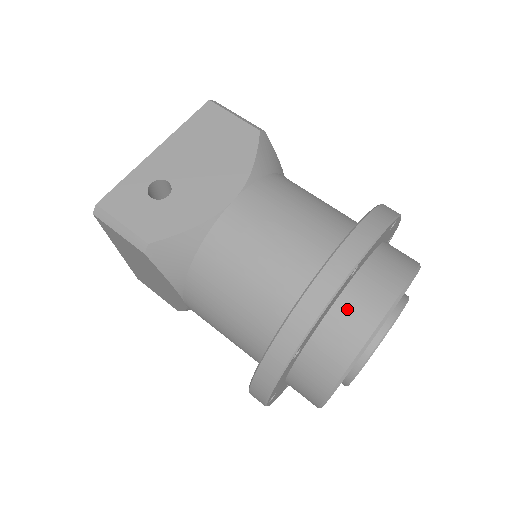
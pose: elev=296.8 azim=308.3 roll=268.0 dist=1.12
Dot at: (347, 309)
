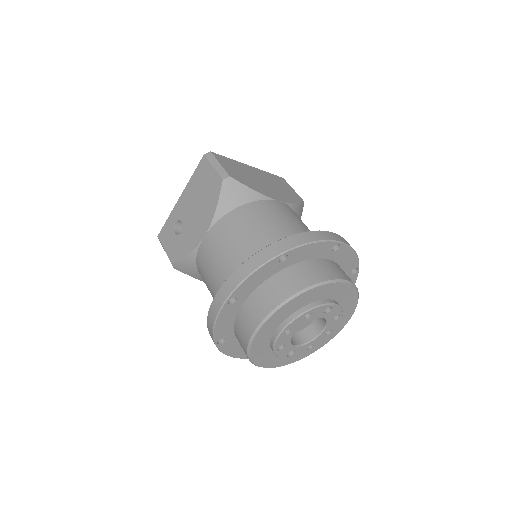
Dot at: (241, 320)
